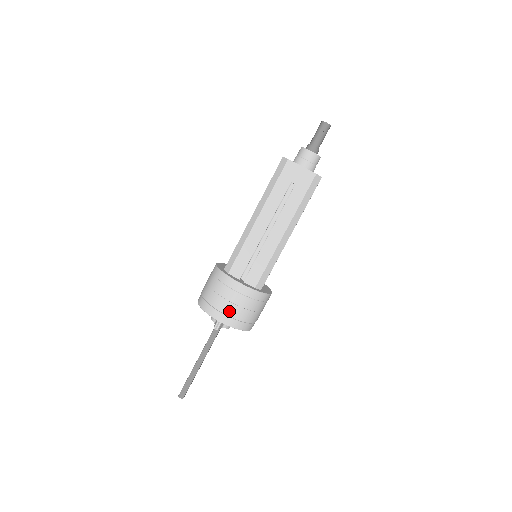
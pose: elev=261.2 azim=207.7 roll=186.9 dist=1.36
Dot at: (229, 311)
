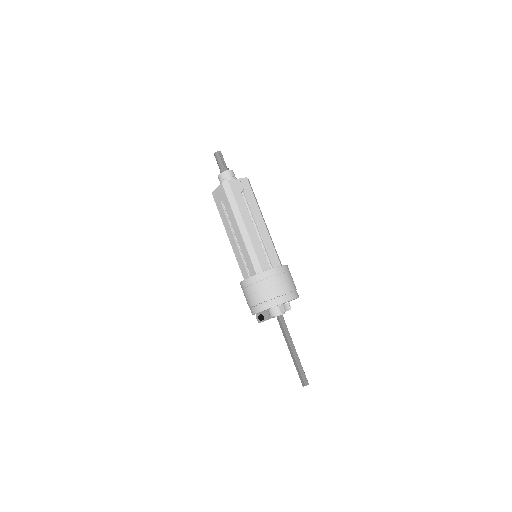
Dot at: (288, 289)
